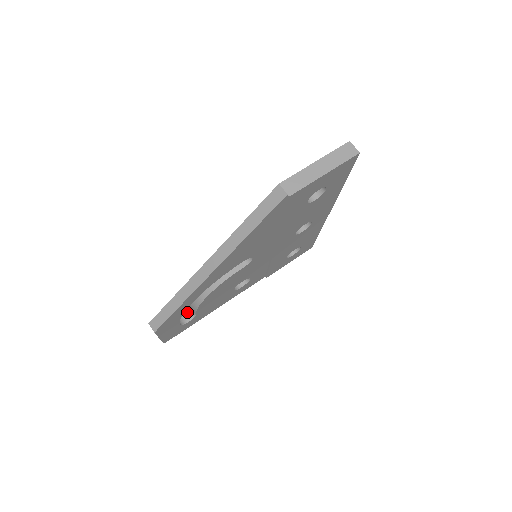
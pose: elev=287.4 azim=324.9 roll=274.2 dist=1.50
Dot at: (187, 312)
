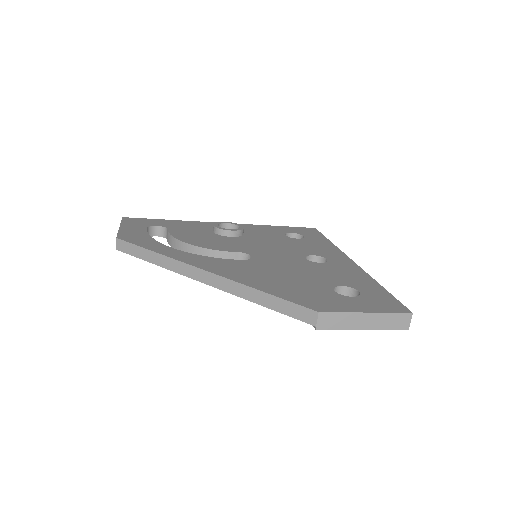
Dot at: (161, 227)
